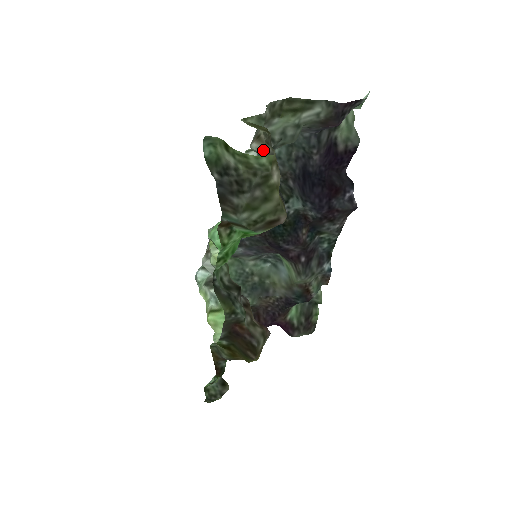
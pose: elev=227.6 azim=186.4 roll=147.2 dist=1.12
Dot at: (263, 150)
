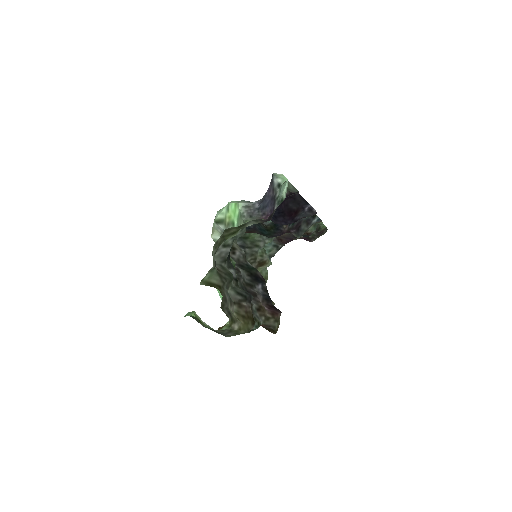
Dot at: (224, 271)
